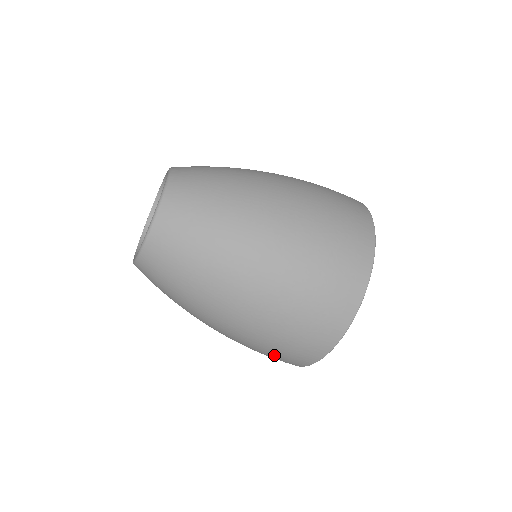
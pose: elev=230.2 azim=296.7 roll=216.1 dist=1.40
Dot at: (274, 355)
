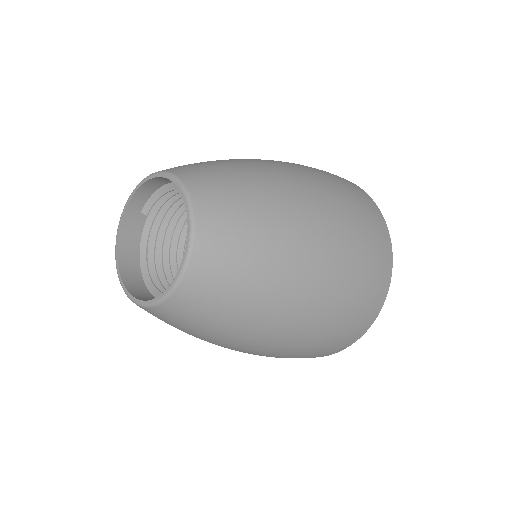
Dot at: occluded
